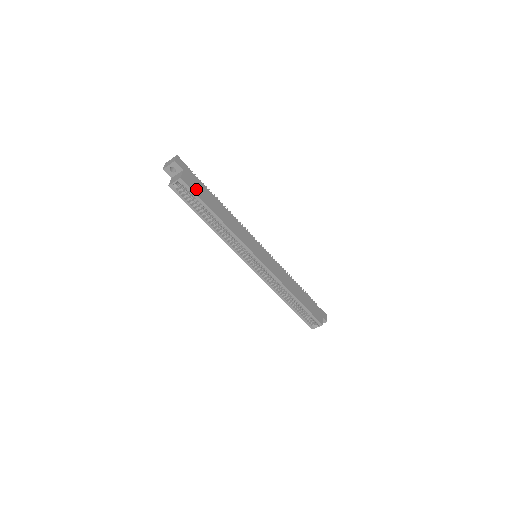
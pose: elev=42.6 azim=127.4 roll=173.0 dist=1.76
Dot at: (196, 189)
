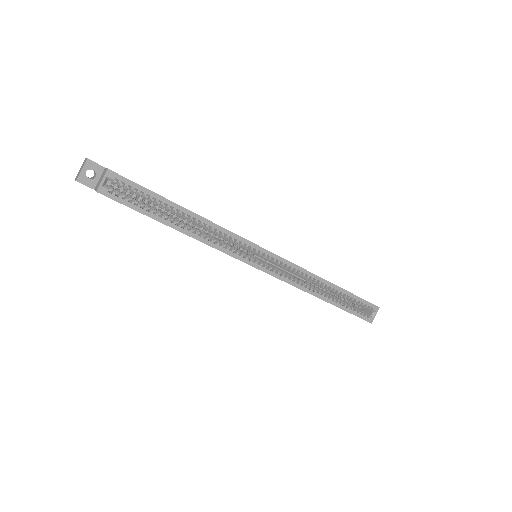
Dot at: occluded
